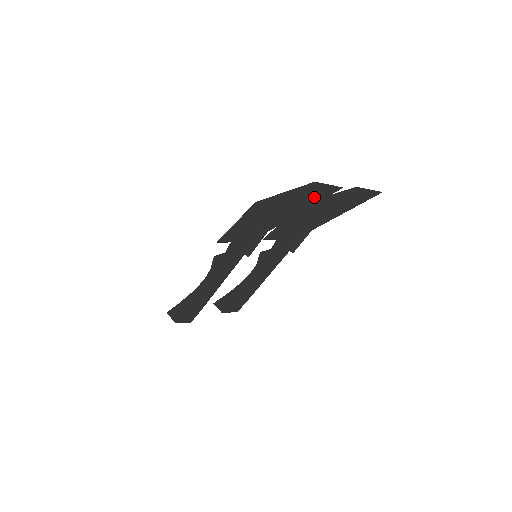
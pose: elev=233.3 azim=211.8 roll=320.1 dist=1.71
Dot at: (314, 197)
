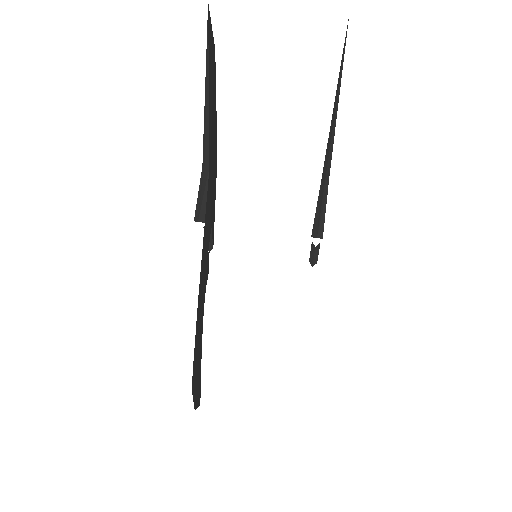
Dot at: (208, 60)
